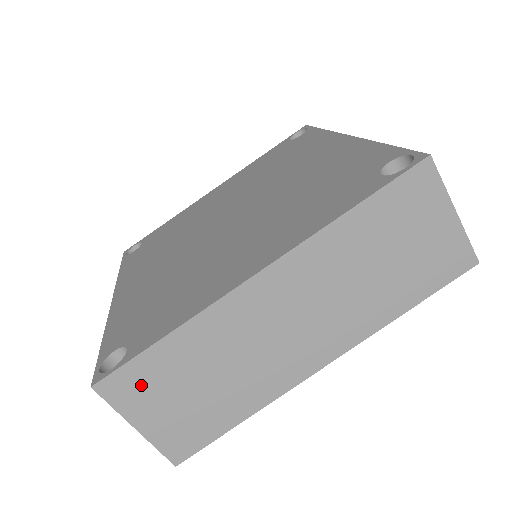
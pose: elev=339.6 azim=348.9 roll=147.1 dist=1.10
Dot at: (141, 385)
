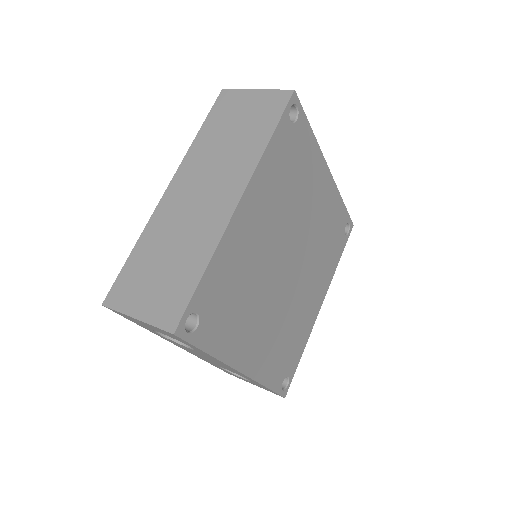
Dot at: (129, 286)
